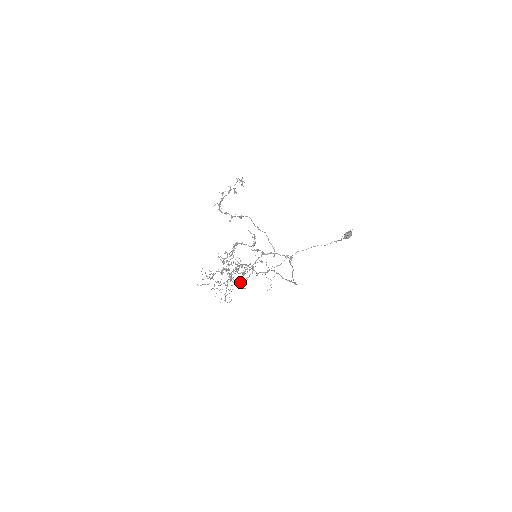
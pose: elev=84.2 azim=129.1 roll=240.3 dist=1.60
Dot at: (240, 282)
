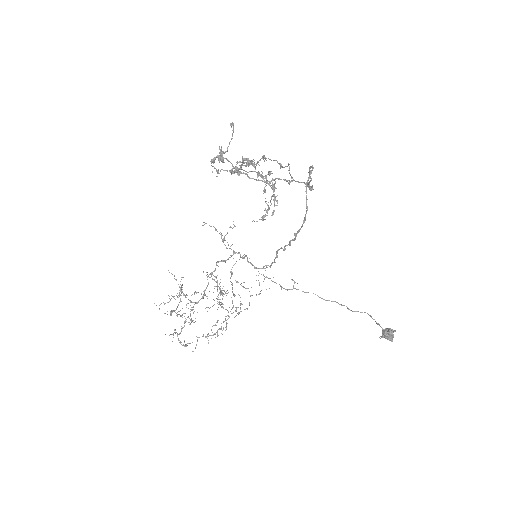
Dot at: (211, 335)
